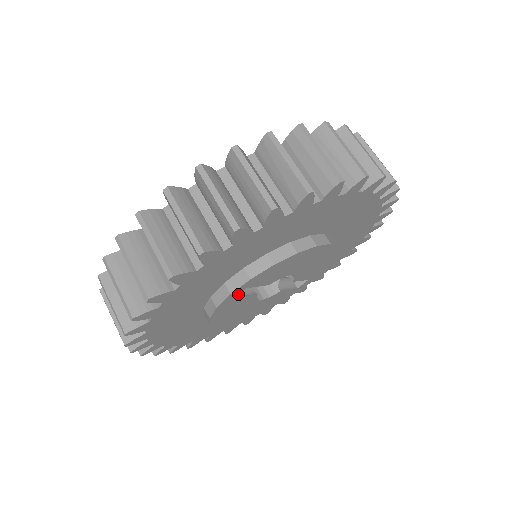
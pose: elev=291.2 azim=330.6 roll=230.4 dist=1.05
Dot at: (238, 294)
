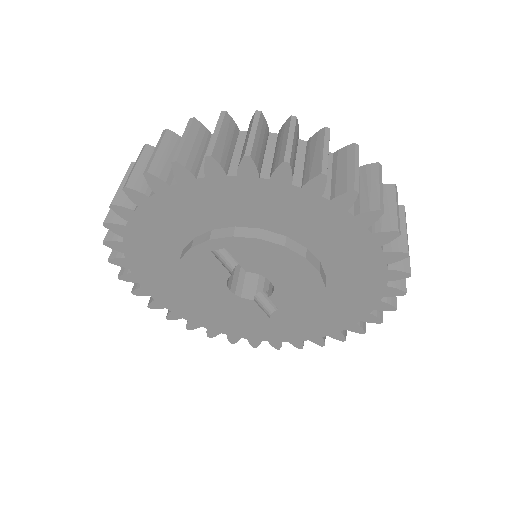
Dot at: (216, 249)
